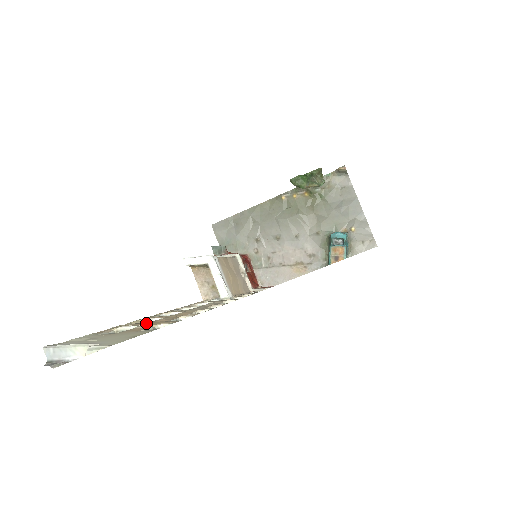
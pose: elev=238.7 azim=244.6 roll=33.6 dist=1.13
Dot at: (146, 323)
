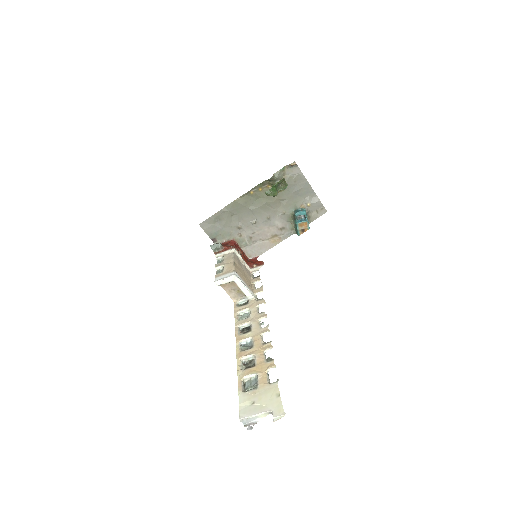
Dot at: (255, 367)
